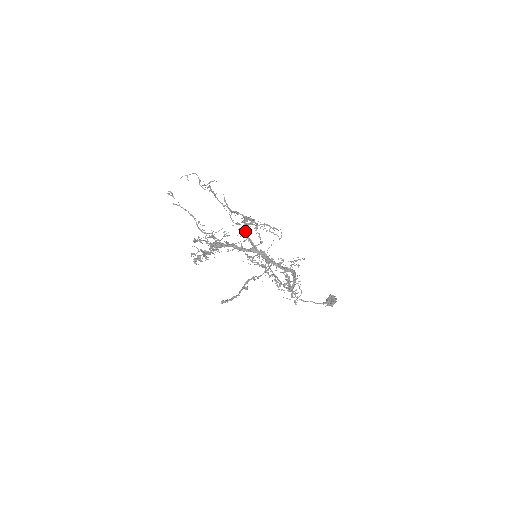
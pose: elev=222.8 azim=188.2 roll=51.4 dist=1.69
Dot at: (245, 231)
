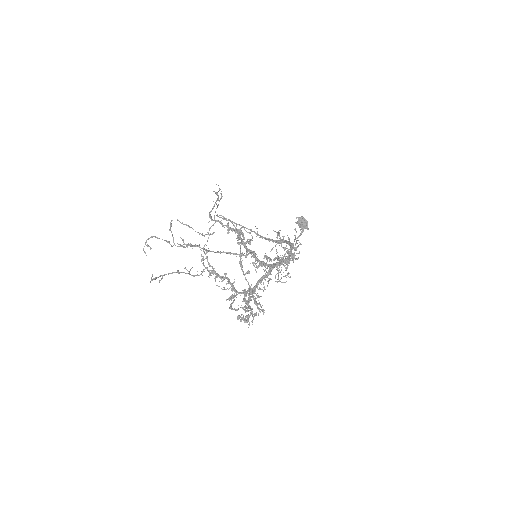
Dot at: (261, 264)
